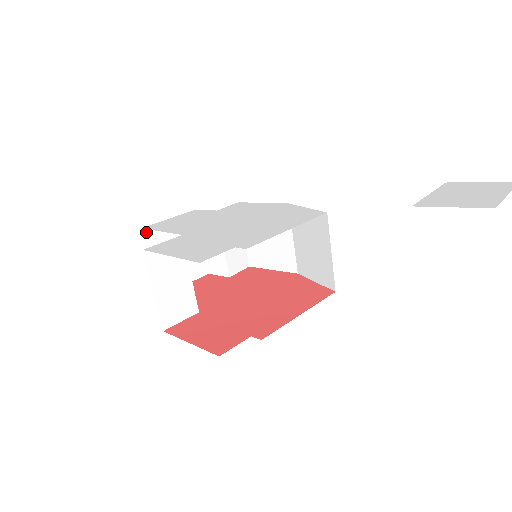
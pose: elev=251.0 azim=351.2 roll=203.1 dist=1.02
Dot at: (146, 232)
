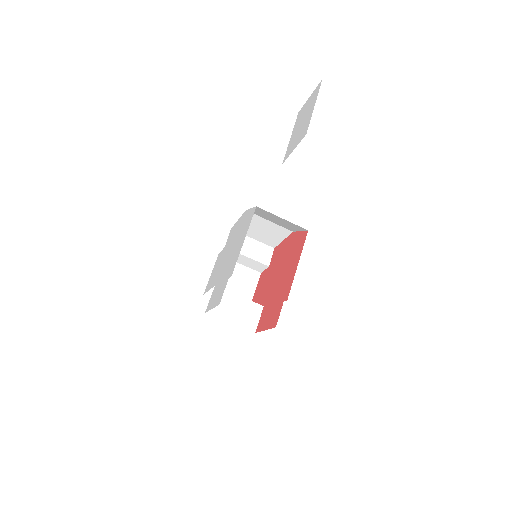
Dot at: (208, 293)
